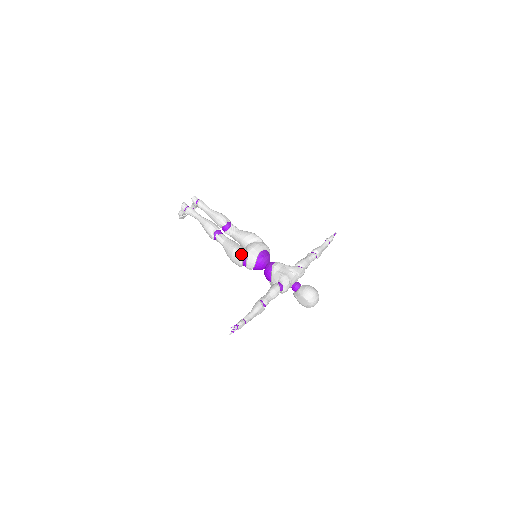
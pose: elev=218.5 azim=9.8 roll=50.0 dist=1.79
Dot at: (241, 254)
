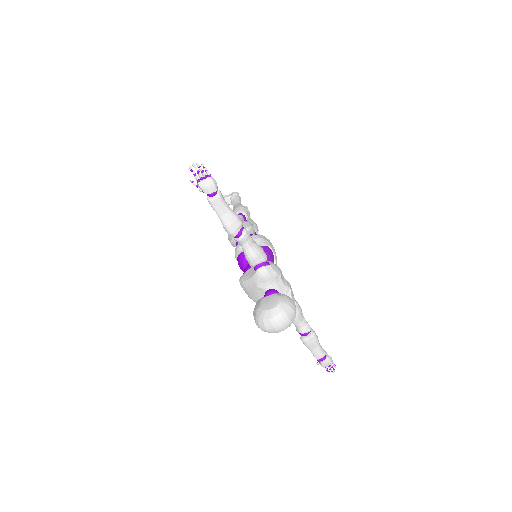
Dot at: (252, 230)
